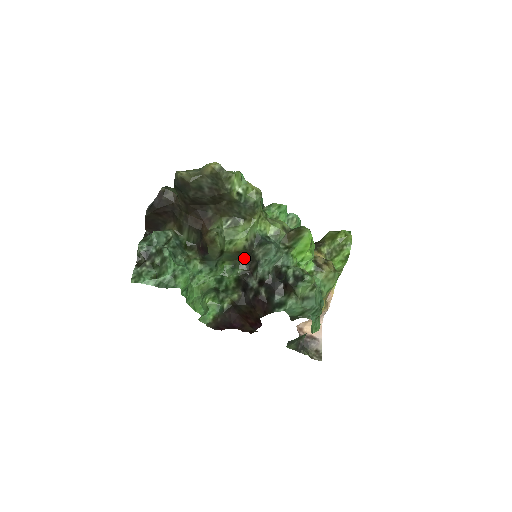
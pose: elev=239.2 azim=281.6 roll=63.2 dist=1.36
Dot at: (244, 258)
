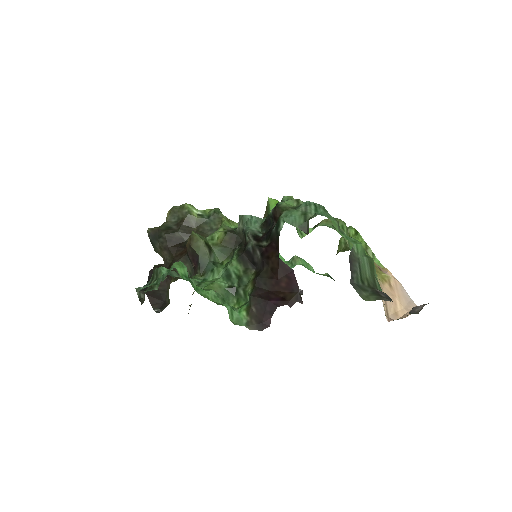
Dot at: (235, 246)
